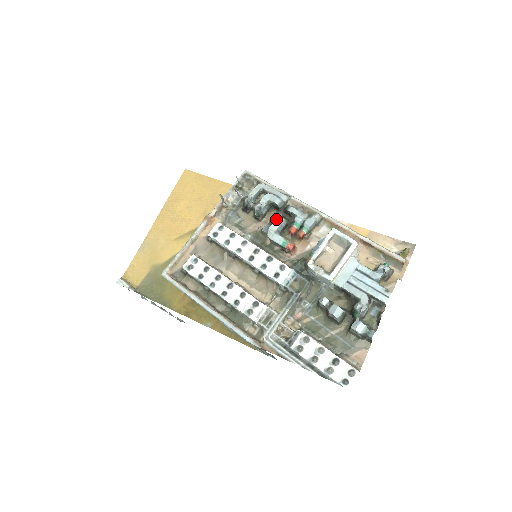
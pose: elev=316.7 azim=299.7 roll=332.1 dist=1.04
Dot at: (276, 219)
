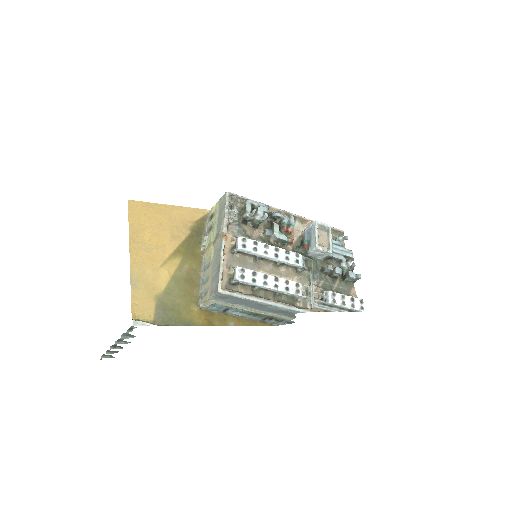
Dot at: (274, 224)
